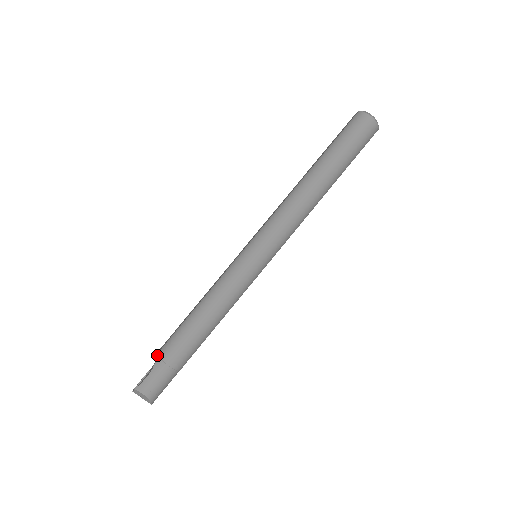
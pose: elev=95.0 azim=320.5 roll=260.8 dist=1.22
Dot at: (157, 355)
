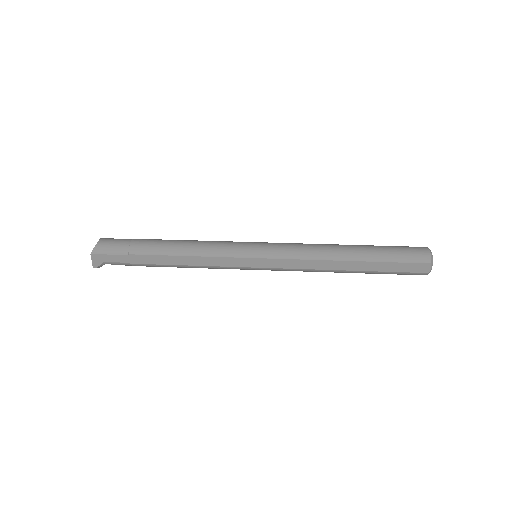
Dot at: occluded
